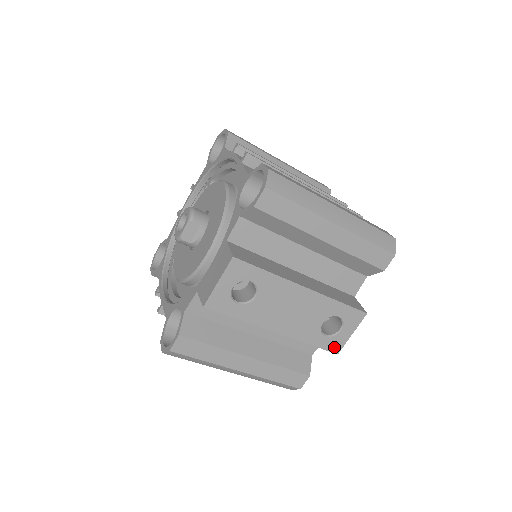
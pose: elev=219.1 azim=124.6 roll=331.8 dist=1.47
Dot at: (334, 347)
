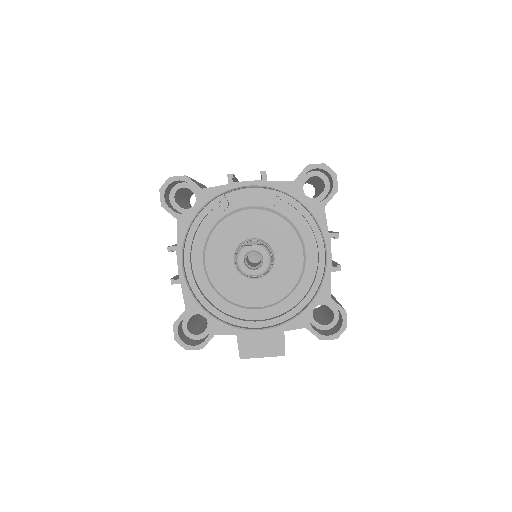
Dot at: occluded
